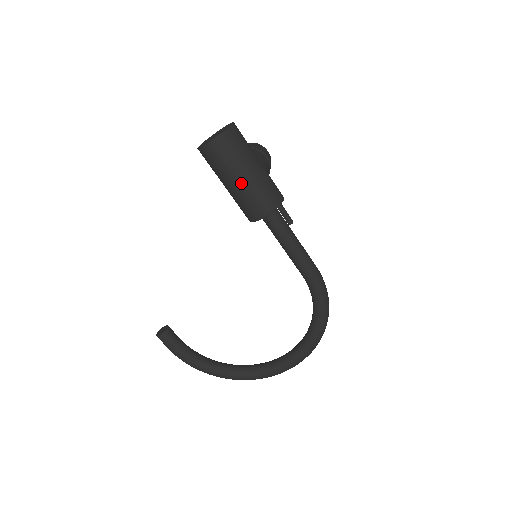
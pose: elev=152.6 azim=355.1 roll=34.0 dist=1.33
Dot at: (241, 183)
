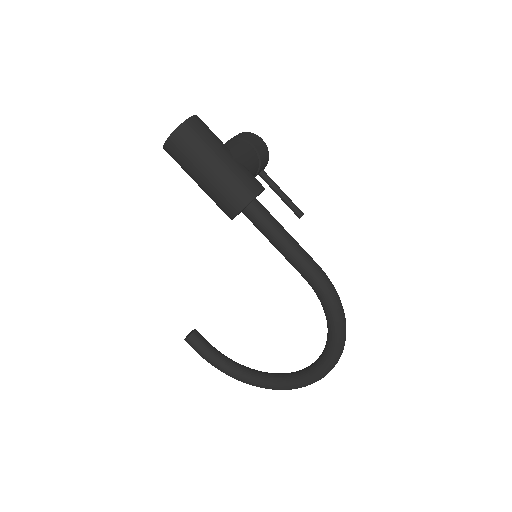
Dot at: (206, 180)
